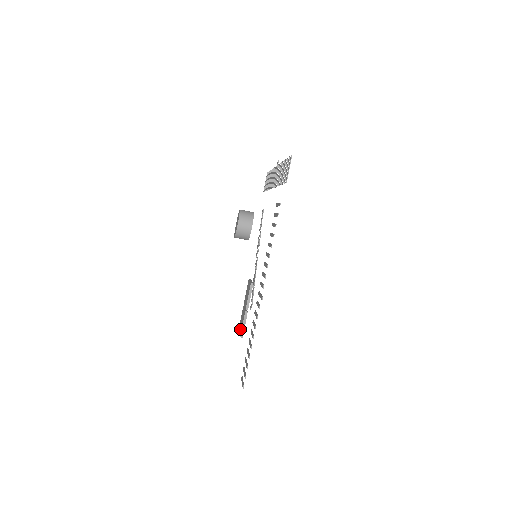
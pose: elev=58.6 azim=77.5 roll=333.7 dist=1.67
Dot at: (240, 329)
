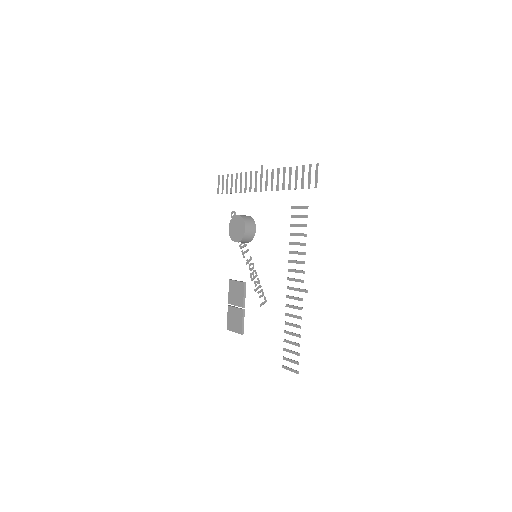
Dot at: (236, 327)
